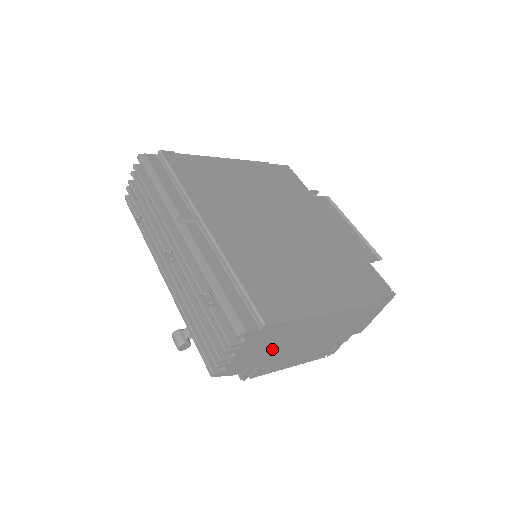
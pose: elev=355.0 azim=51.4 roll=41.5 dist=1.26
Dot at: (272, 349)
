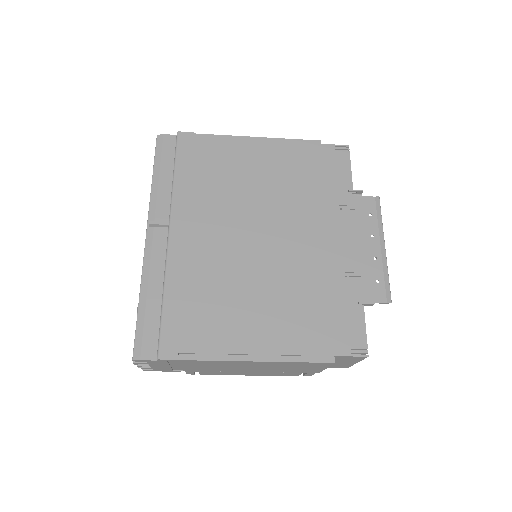
Dot at: (198, 367)
